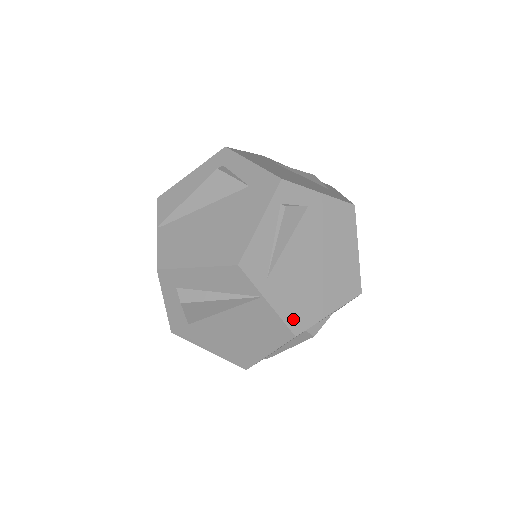
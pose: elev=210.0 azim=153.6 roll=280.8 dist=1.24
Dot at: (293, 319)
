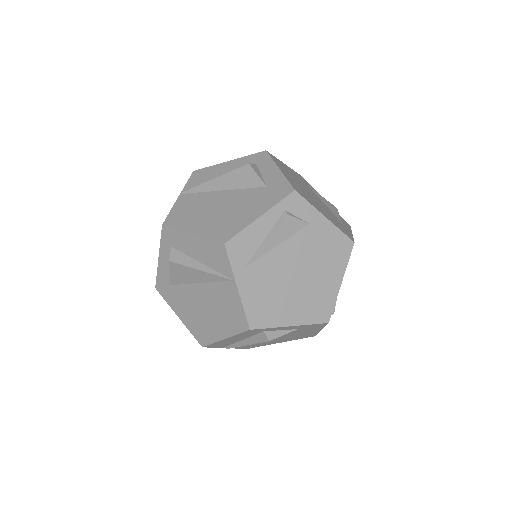
Dot at: (254, 313)
